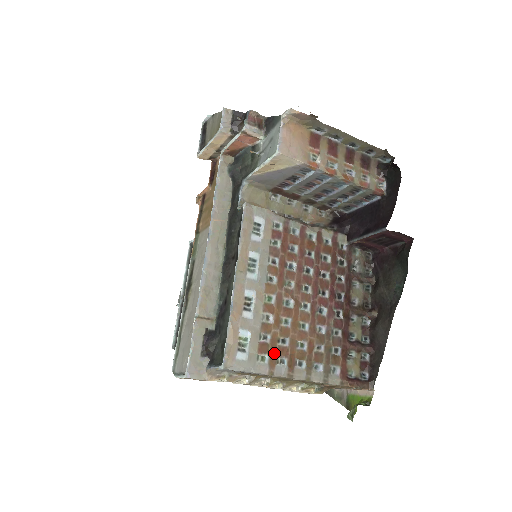
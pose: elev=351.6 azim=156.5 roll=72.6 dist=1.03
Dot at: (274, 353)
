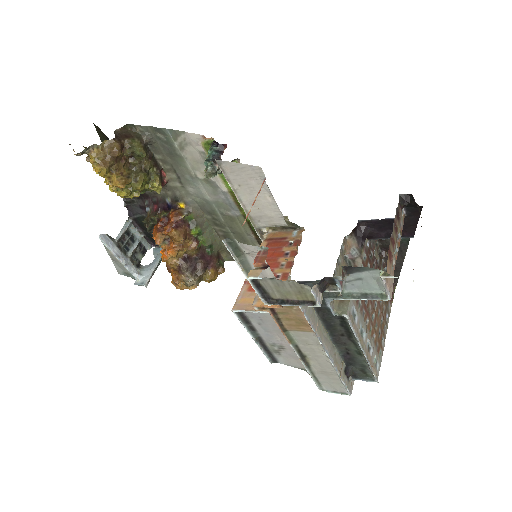
Dot at: (380, 344)
